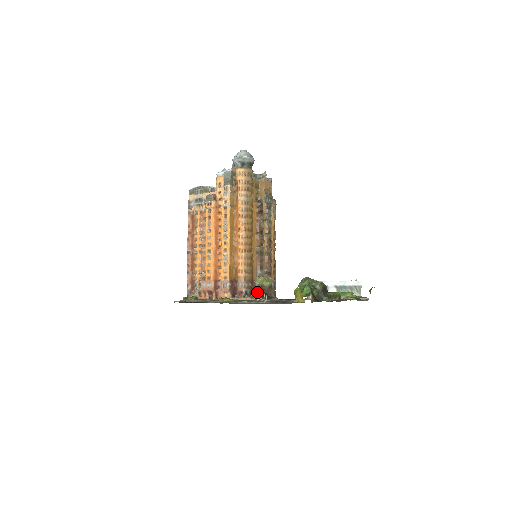
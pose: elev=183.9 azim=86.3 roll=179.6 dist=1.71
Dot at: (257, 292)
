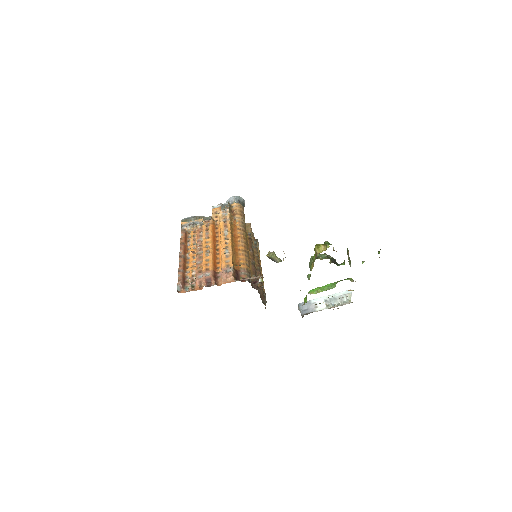
Dot at: (261, 279)
